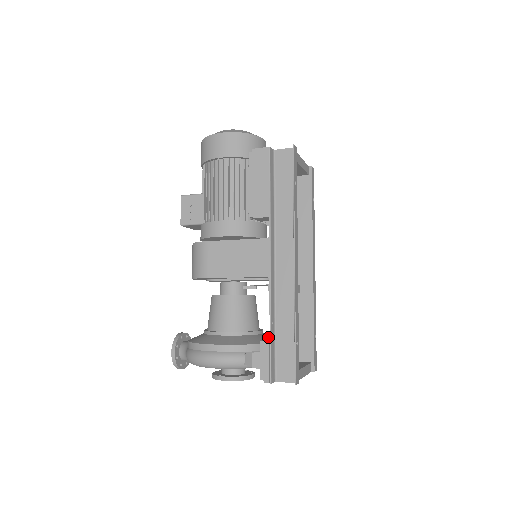
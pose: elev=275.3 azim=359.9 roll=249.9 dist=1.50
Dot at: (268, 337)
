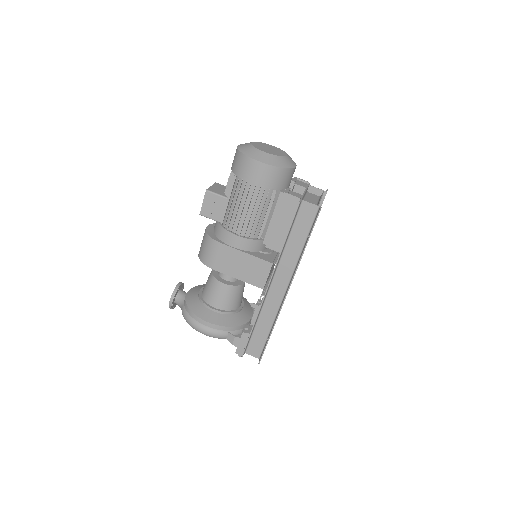
Dot at: (247, 312)
